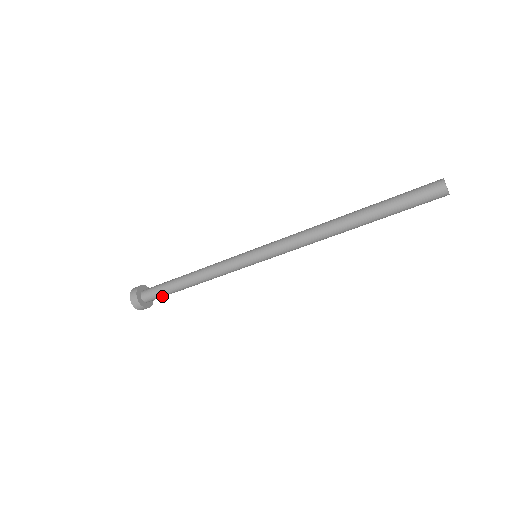
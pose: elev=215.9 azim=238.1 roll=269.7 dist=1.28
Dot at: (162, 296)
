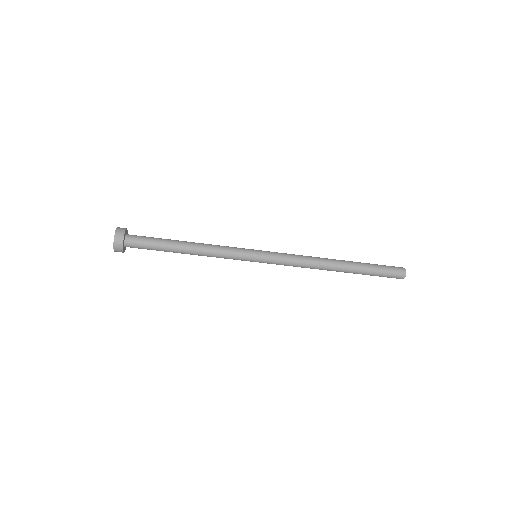
Dot at: (147, 245)
